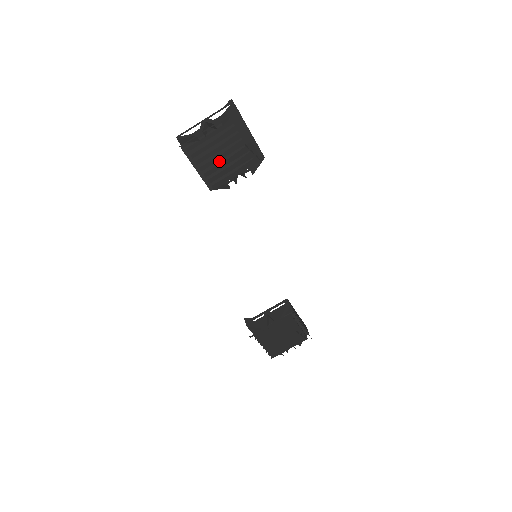
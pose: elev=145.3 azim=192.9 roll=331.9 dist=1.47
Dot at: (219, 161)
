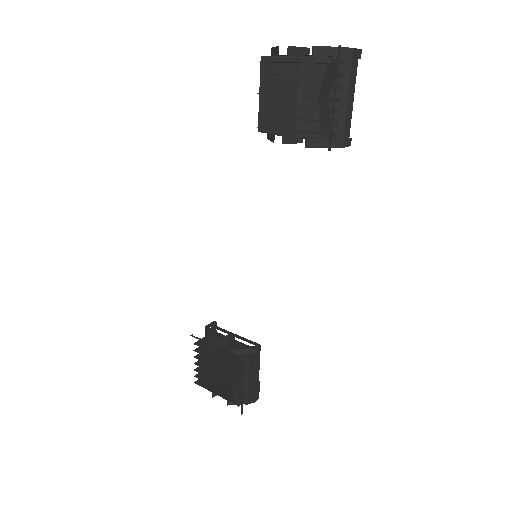
Dot at: (287, 102)
